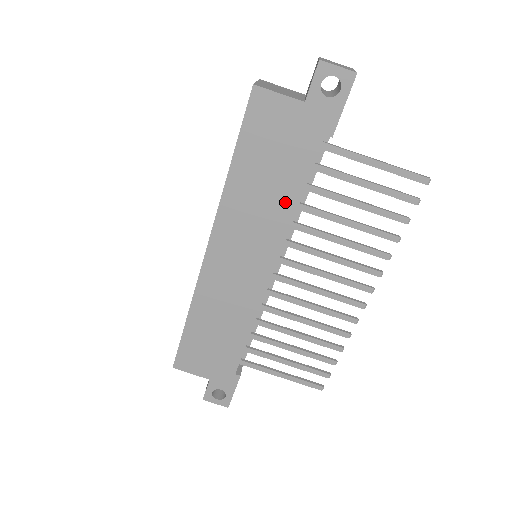
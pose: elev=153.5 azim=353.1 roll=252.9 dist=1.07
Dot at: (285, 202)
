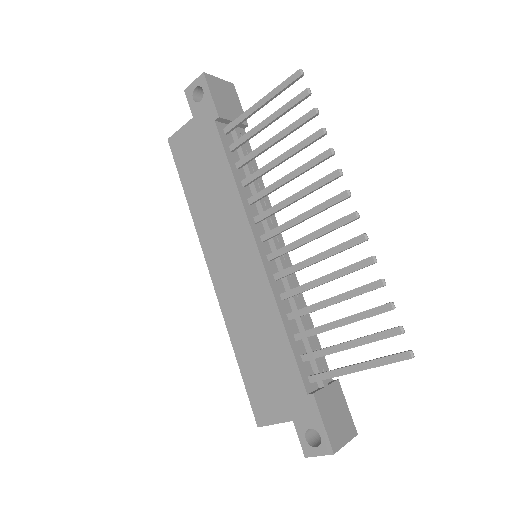
Dot at: (226, 186)
